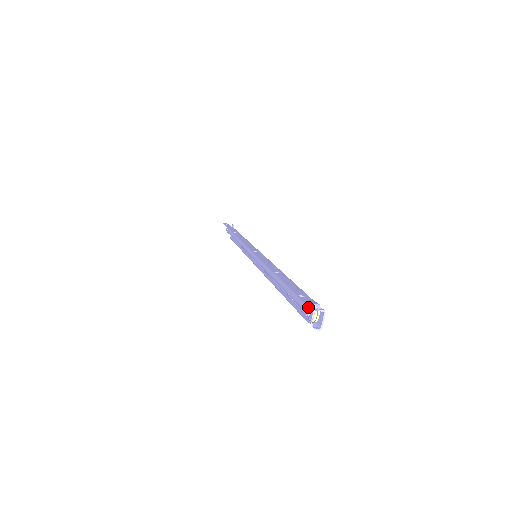
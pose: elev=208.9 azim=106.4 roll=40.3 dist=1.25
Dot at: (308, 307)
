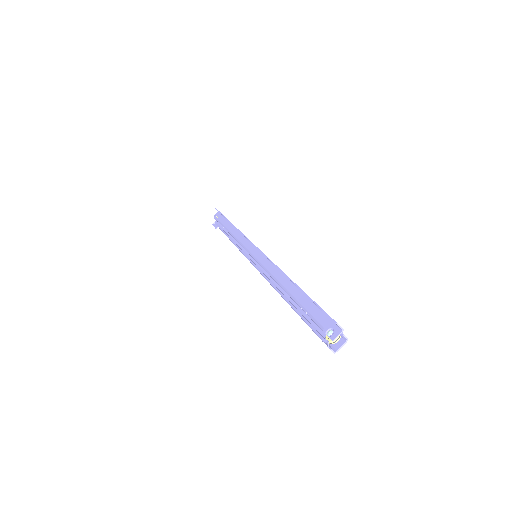
Dot at: (332, 328)
